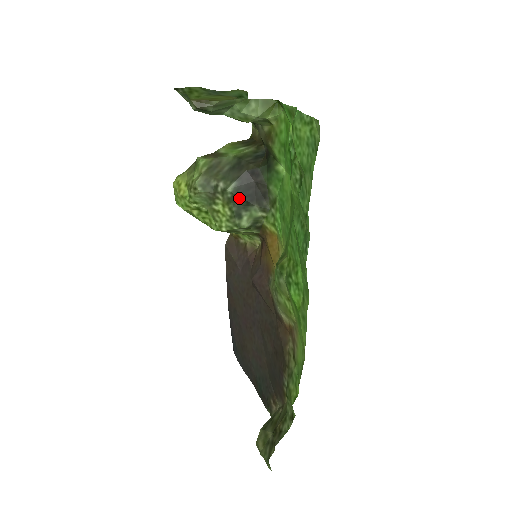
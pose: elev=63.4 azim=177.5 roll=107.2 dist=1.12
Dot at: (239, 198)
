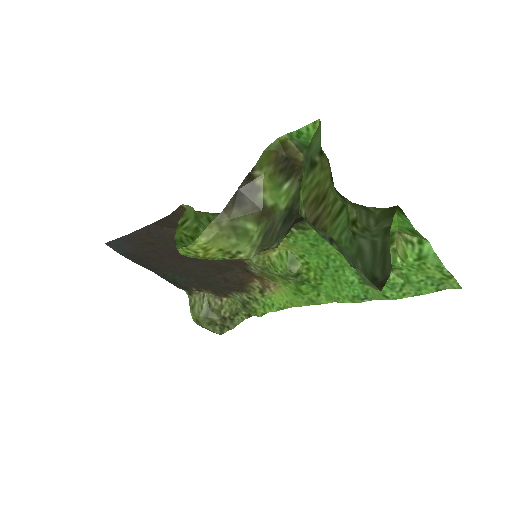
Dot at: occluded
